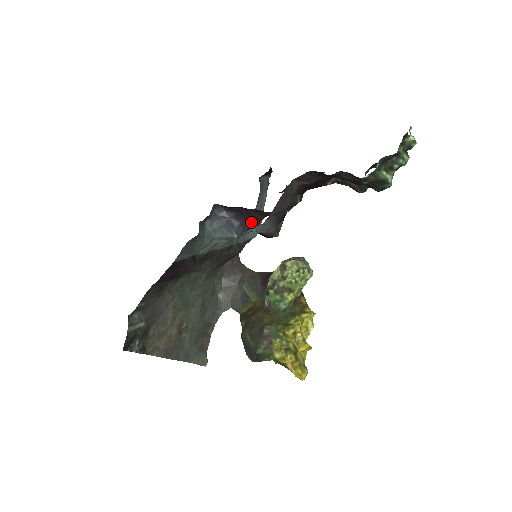
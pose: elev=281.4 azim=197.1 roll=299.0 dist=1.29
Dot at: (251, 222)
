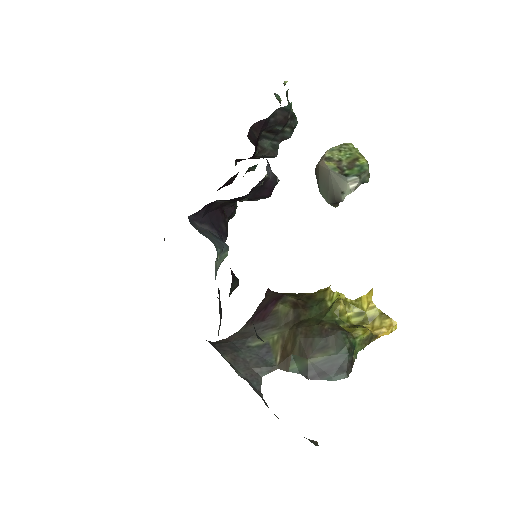
Dot at: (223, 231)
